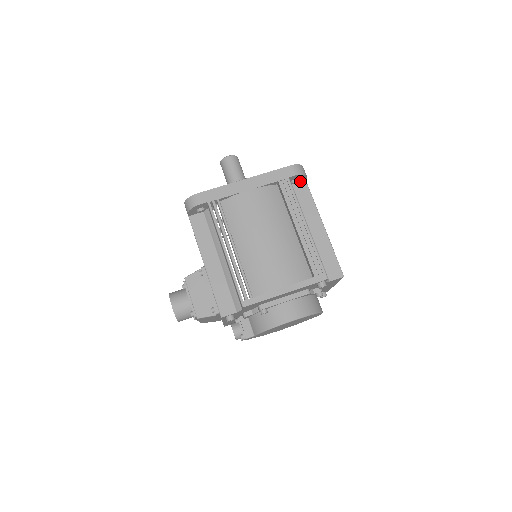
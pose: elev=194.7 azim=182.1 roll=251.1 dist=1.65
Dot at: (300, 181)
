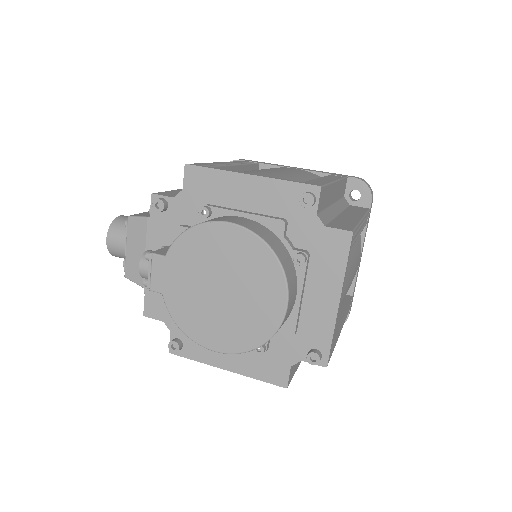
Dot at: (362, 205)
